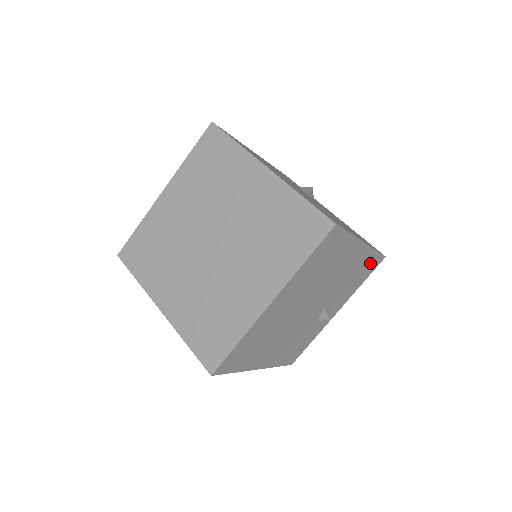
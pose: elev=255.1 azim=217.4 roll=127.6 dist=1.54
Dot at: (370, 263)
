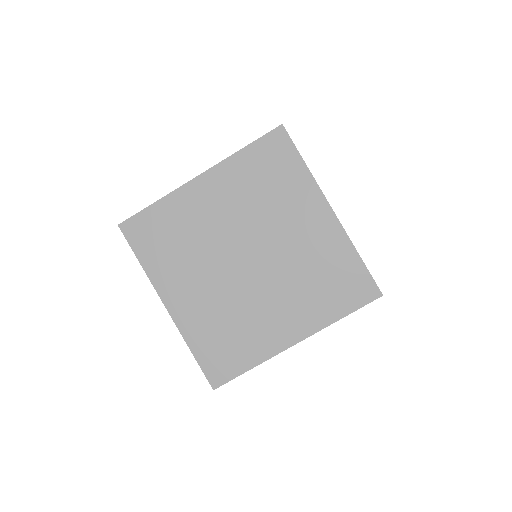
Dot at: occluded
